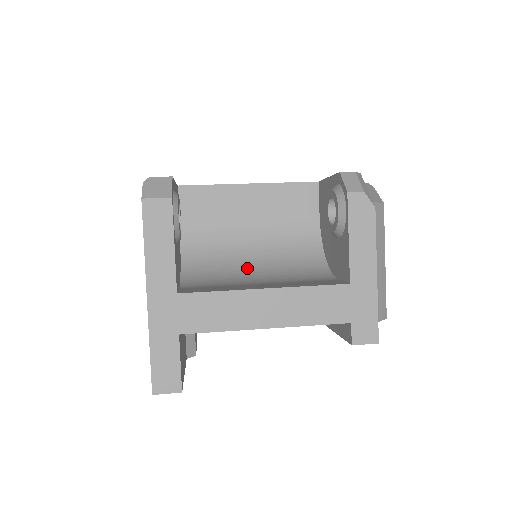
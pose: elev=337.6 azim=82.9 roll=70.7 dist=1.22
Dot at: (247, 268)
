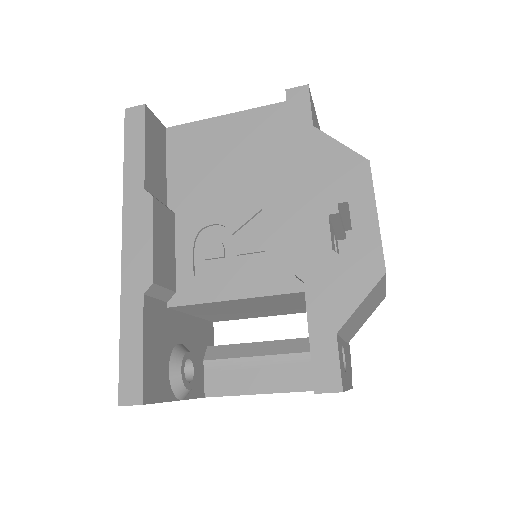
Dot at: occluded
